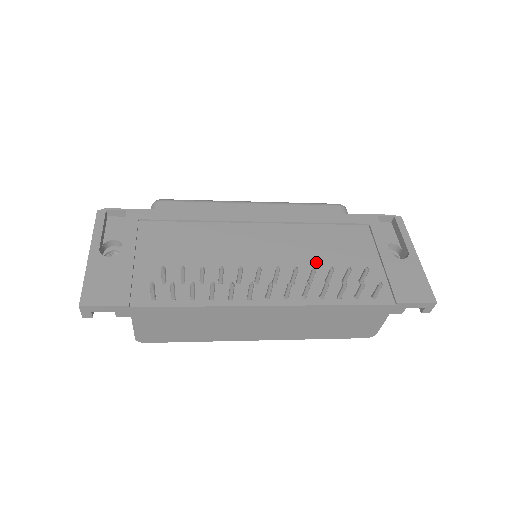
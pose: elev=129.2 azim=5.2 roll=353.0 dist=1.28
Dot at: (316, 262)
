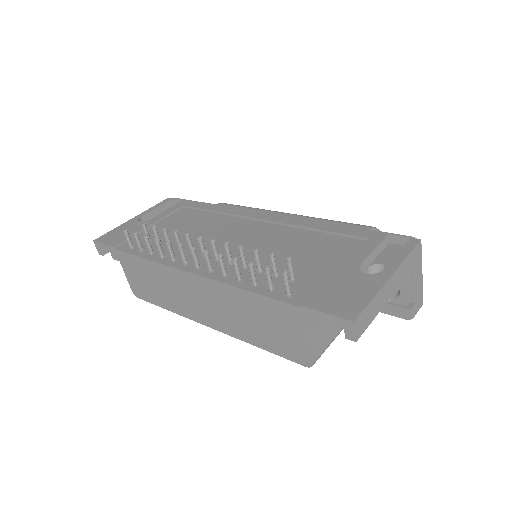
Dot at: occluded
